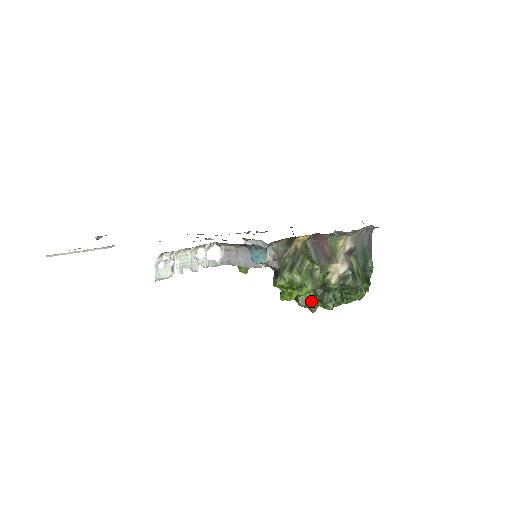
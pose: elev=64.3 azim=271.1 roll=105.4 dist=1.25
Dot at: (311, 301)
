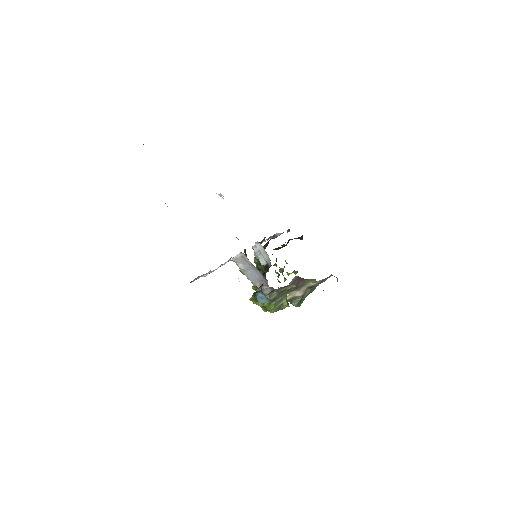
Dot at: occluded
